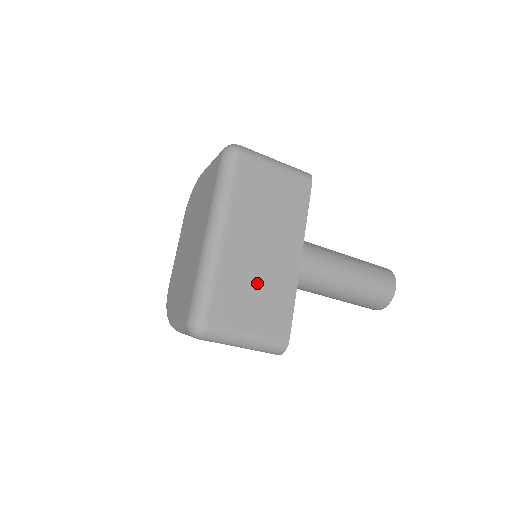
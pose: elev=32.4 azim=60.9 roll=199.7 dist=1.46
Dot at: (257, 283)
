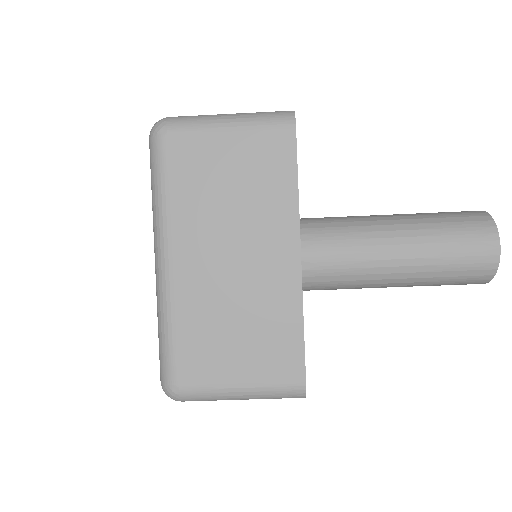
Dot at: (236, 315)
